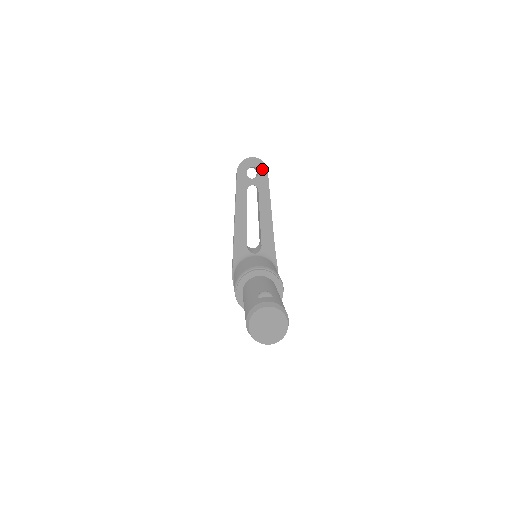
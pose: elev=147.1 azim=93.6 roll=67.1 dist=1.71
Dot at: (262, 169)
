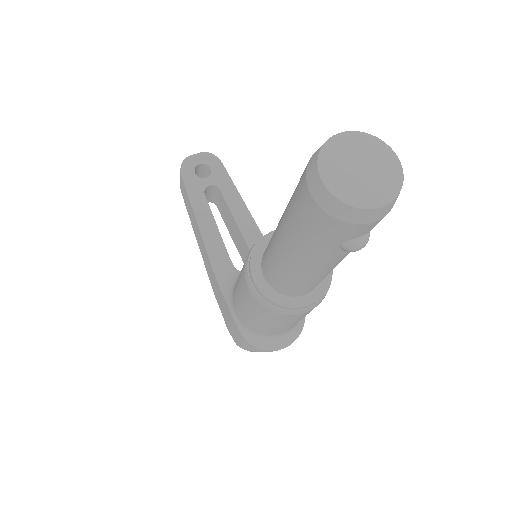
Dot at: (214, 163)
